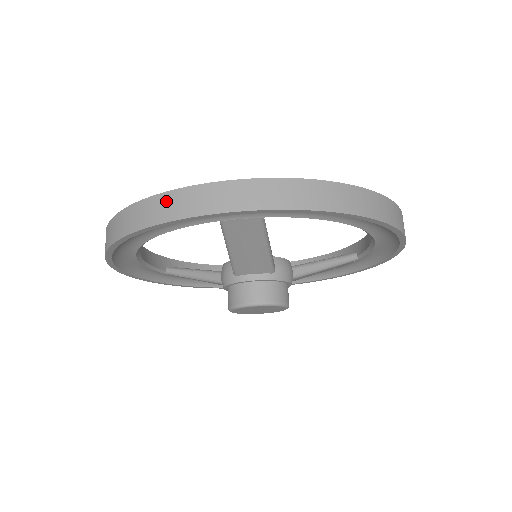
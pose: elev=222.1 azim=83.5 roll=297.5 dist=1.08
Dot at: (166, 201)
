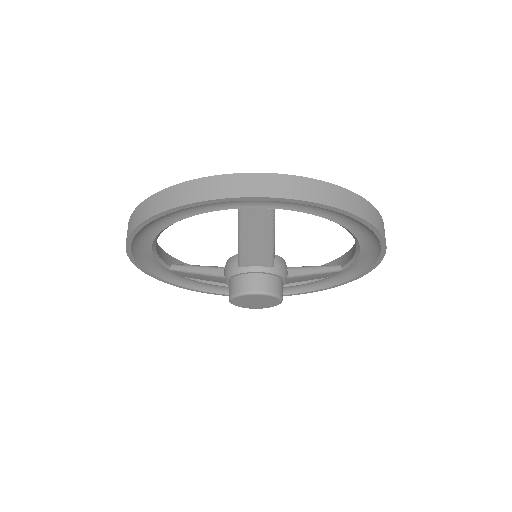
Dot at: (197, 186)
